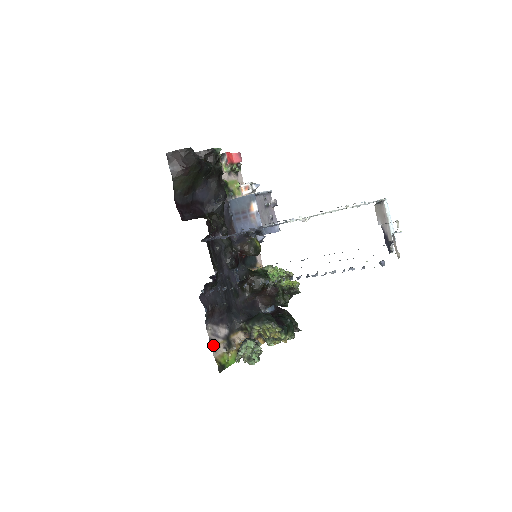
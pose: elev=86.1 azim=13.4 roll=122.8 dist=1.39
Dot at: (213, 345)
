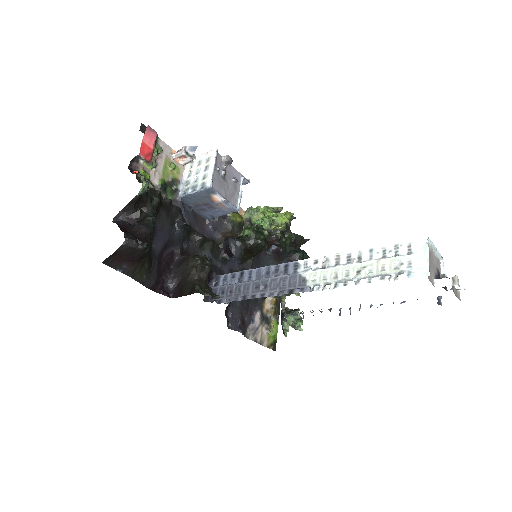
Dot at: (259, 341)
